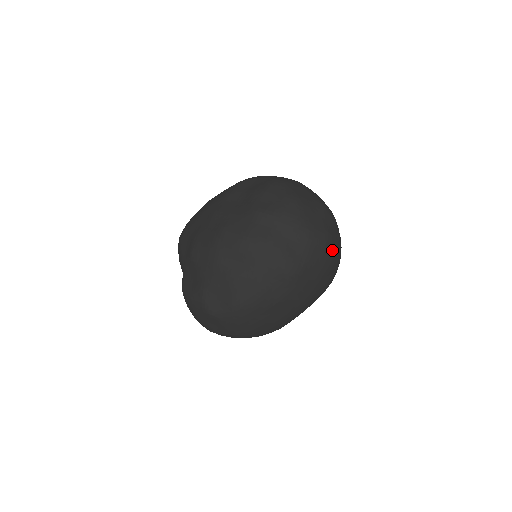
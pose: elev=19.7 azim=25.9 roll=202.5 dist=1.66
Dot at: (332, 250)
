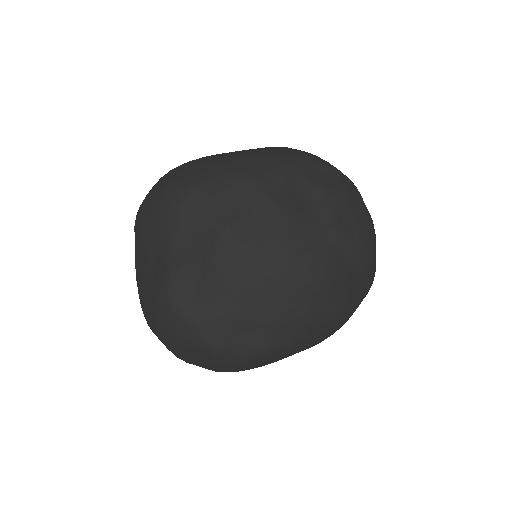
Dot at: occluded
